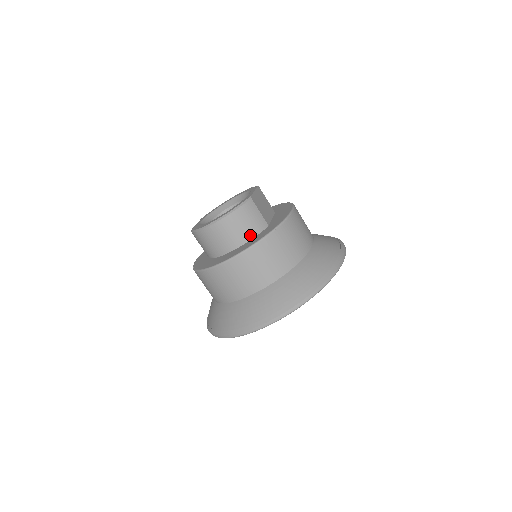
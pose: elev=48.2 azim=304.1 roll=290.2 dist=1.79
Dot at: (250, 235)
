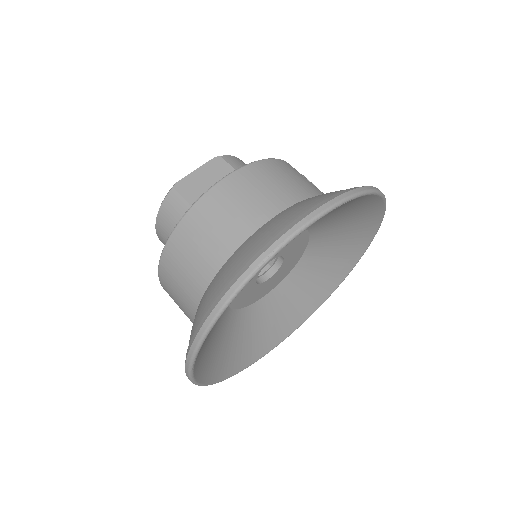
Dot at: occluded
